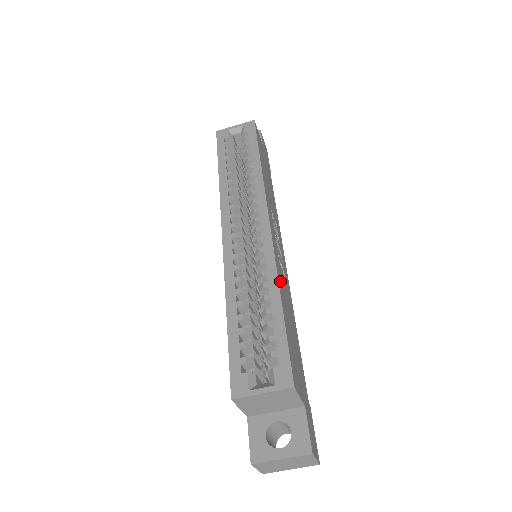
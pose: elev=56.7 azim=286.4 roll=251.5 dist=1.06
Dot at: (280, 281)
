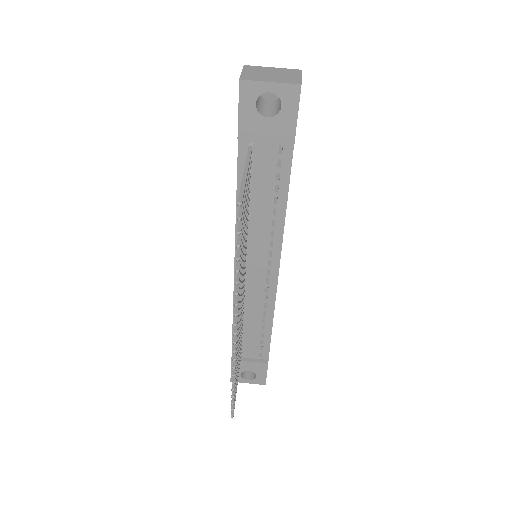
Dot at: occluded
